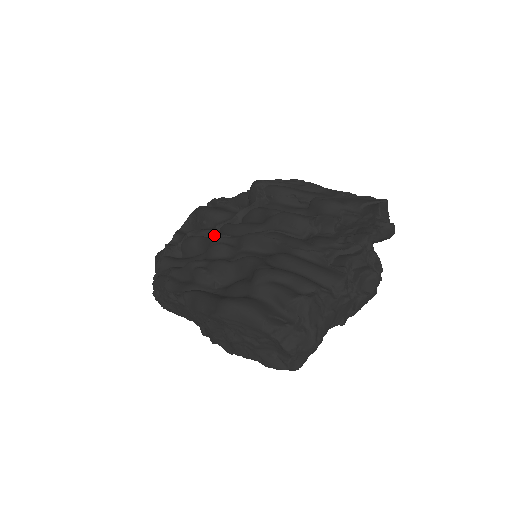
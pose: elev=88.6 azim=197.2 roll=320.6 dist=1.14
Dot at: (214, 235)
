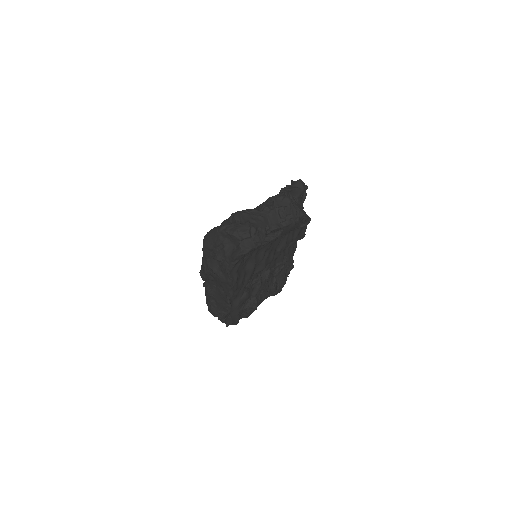
Dot at: occluded
